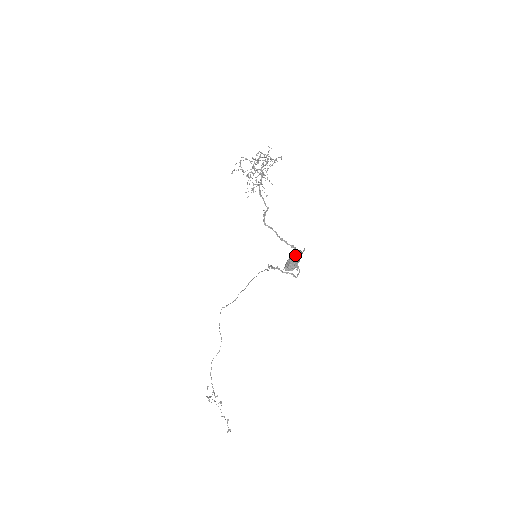
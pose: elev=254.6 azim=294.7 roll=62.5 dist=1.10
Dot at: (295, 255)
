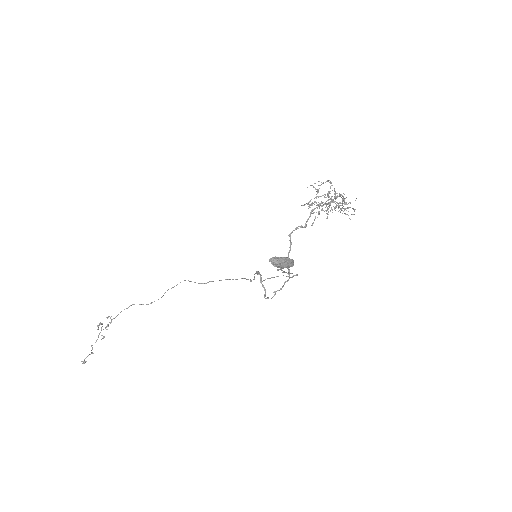
Dot at: (288, 259)
